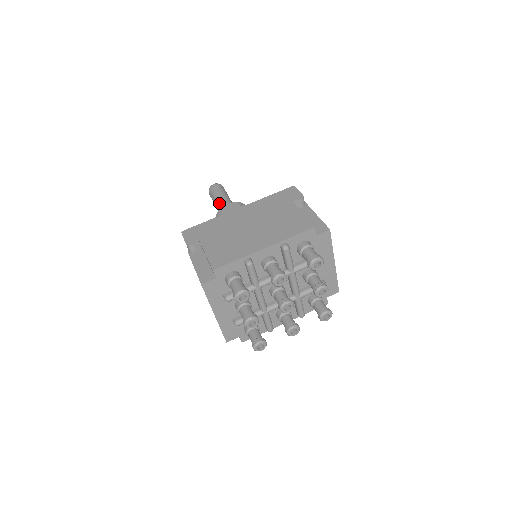
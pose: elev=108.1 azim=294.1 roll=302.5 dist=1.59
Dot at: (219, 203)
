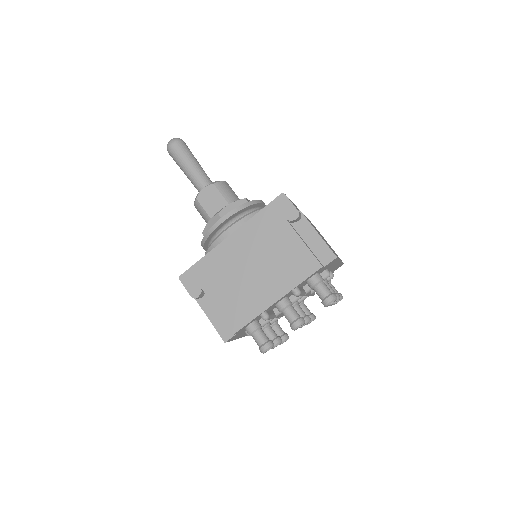
Dot at: (189, 177)
